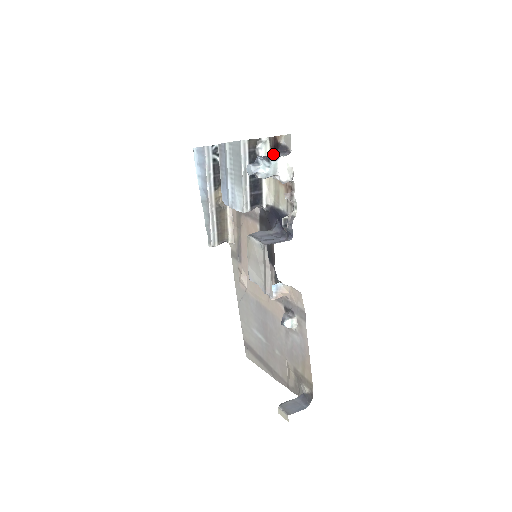
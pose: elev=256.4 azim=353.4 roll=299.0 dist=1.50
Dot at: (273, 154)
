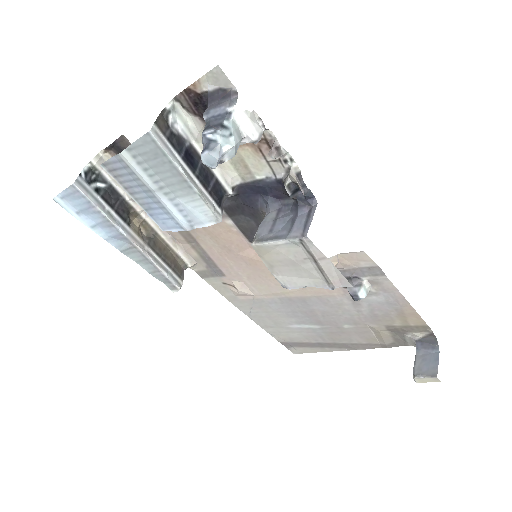
Dot at: (214, 114)
